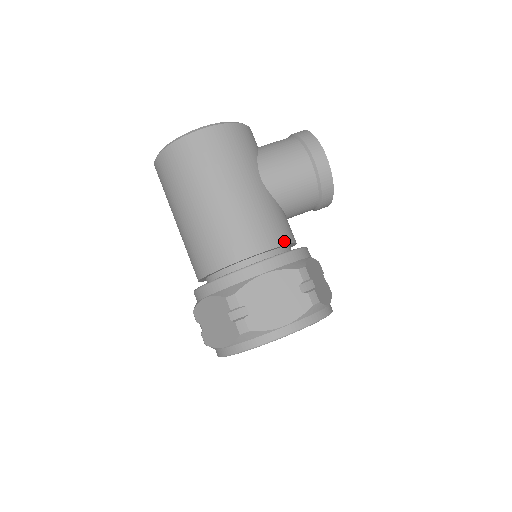
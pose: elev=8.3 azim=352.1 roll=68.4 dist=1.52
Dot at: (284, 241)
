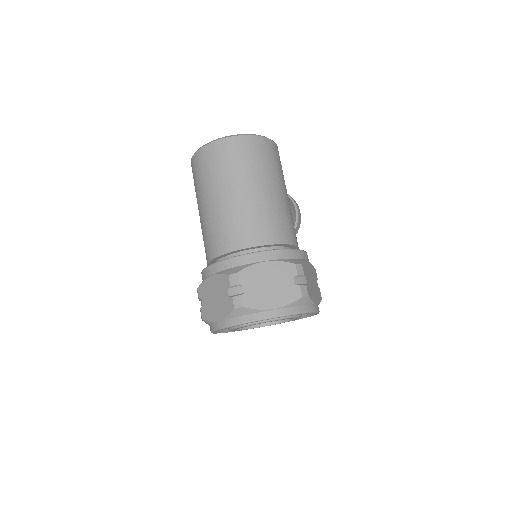
Dot at: occluded
